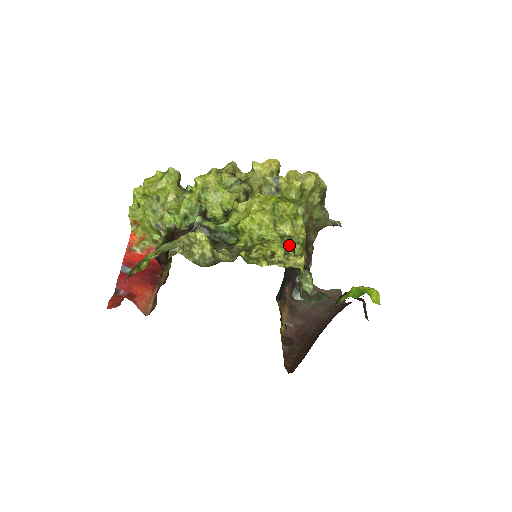
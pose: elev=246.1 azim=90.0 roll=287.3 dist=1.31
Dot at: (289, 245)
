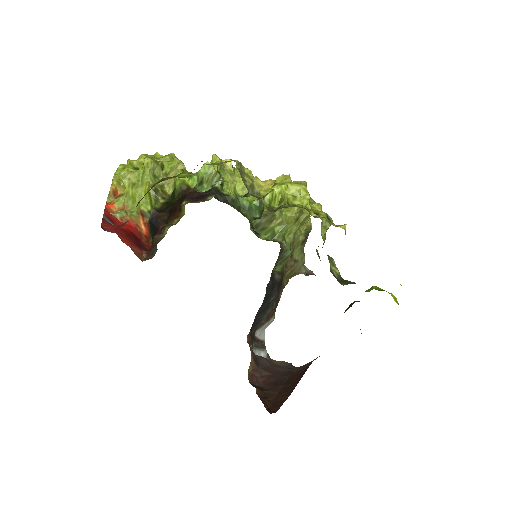
Dot at: occluded
